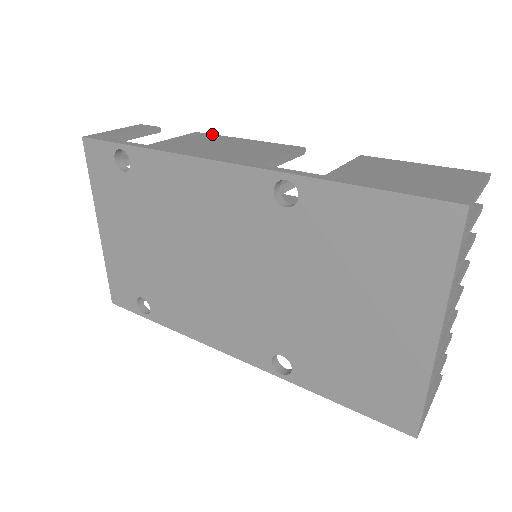
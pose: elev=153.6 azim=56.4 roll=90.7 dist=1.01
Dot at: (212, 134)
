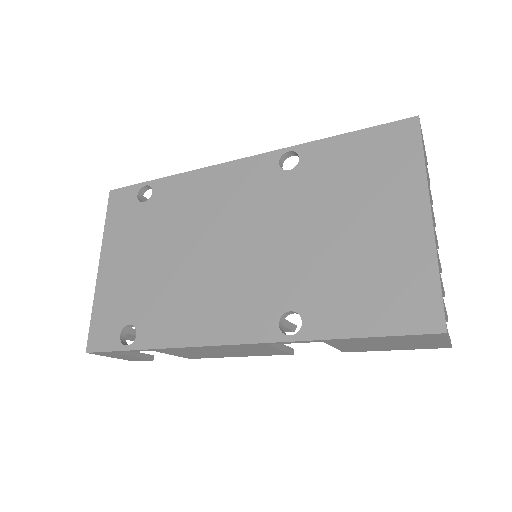
Dot at: occluded
